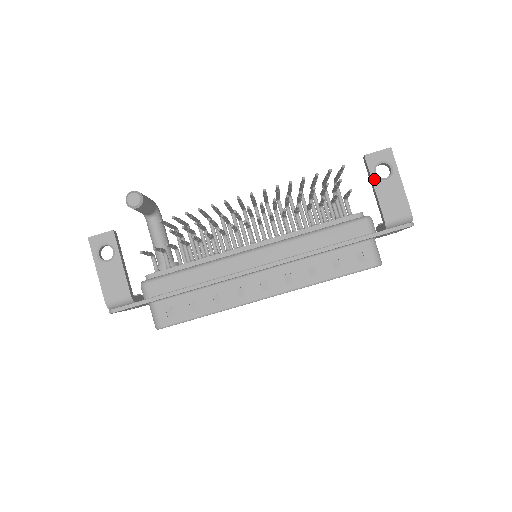
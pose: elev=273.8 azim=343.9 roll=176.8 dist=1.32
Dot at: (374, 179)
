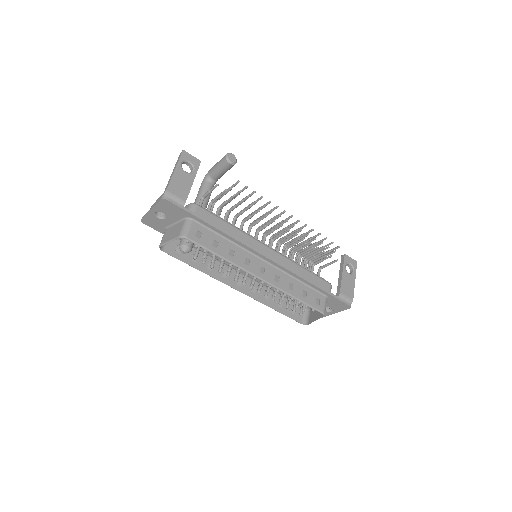
Dot at: (344, 268)
